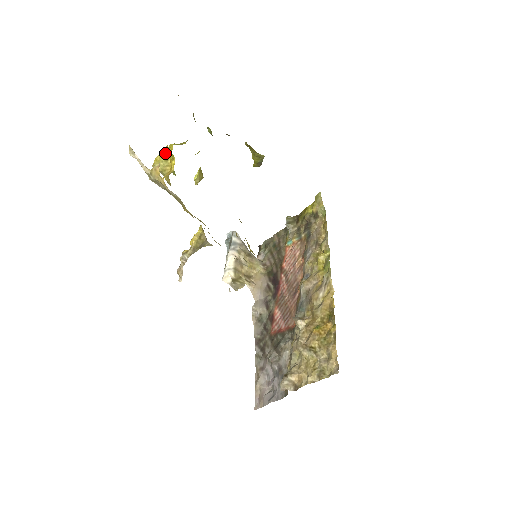
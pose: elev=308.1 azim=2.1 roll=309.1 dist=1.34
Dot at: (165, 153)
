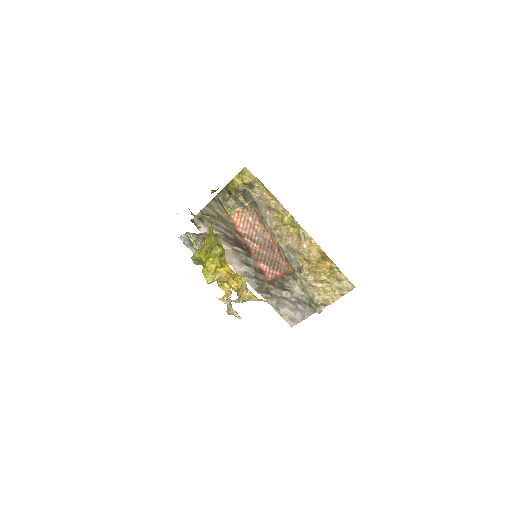
Dot at: (211, 268)
